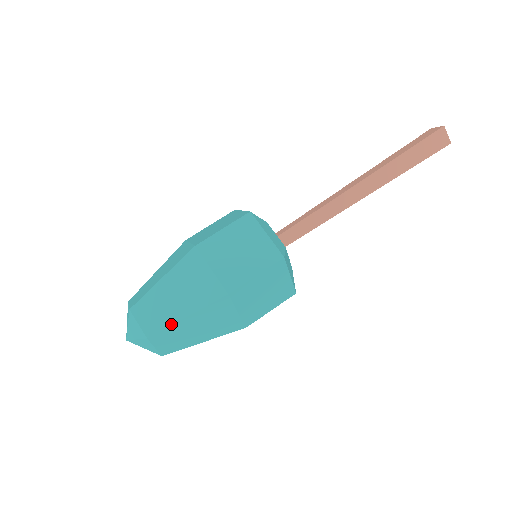
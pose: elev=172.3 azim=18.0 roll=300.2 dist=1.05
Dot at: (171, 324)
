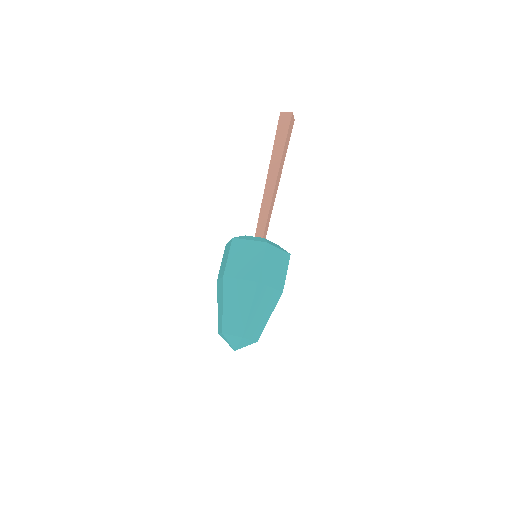
Dot at: occluded
